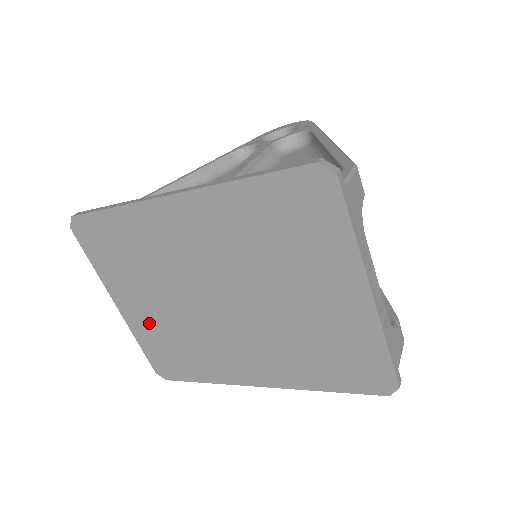
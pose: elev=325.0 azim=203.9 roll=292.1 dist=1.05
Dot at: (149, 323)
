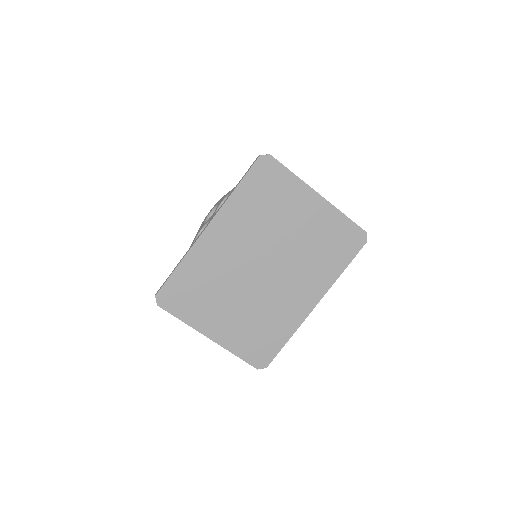
Dot at: (234, 329)
